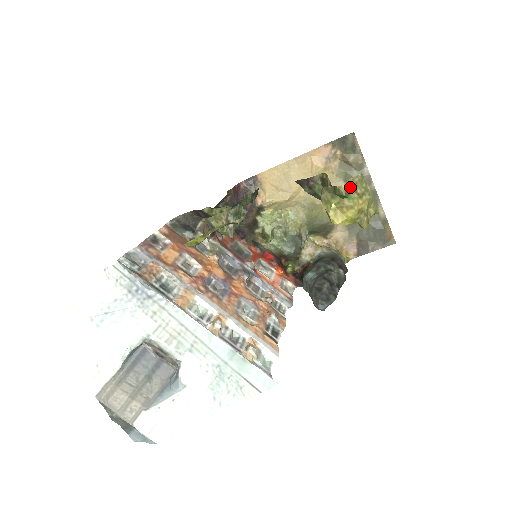
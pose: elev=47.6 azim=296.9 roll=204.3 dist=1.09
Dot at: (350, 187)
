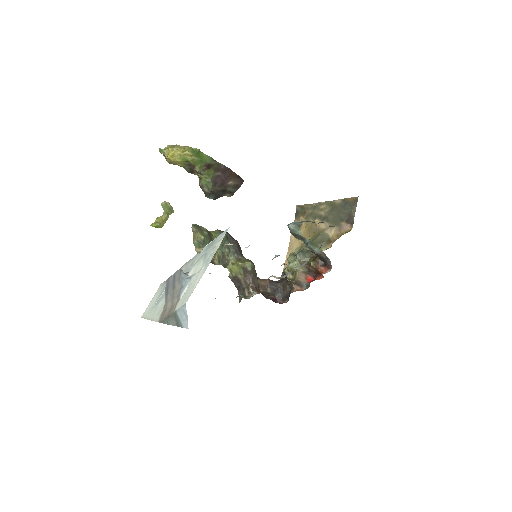
Dot at: (166, 149)
